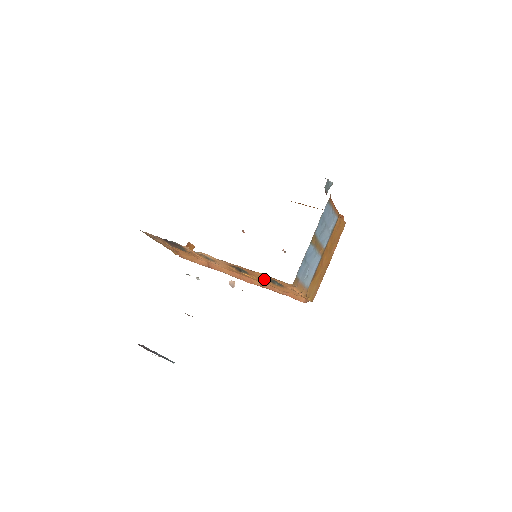
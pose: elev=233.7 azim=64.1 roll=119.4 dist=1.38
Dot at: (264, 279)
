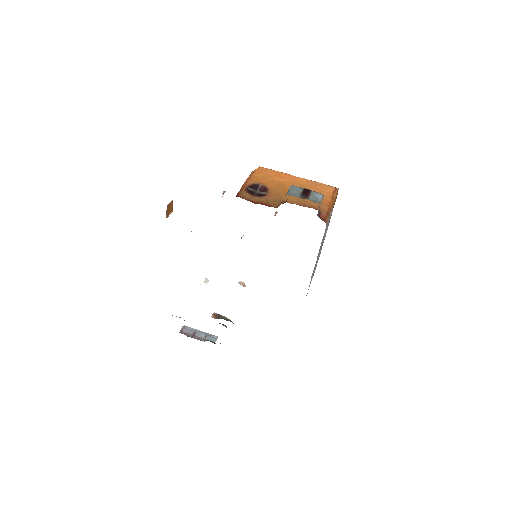
Dot at: occluded
